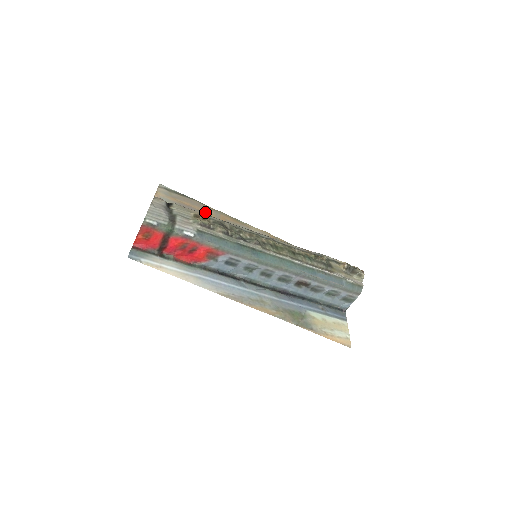
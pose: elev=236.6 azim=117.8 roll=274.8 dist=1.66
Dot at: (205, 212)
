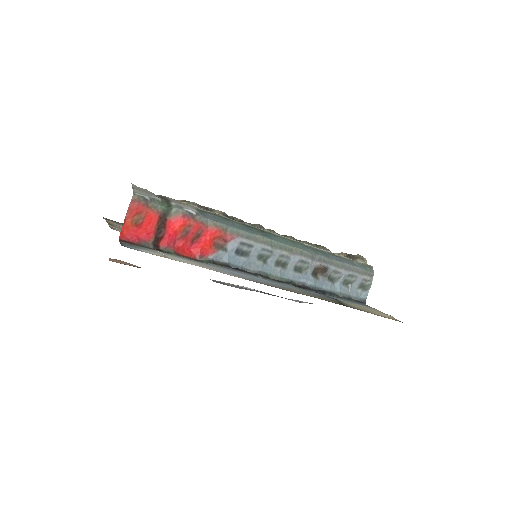
Dot at: occluded
